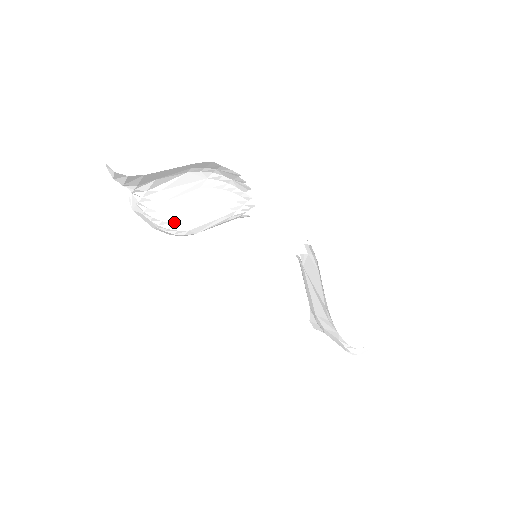
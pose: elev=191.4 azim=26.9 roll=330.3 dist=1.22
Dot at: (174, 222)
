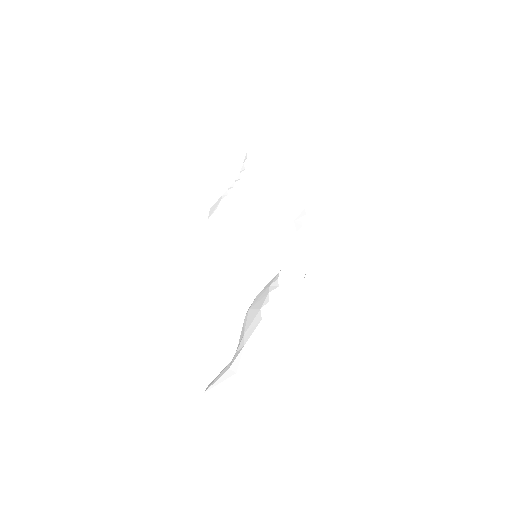
Dot at: (233, 208)
